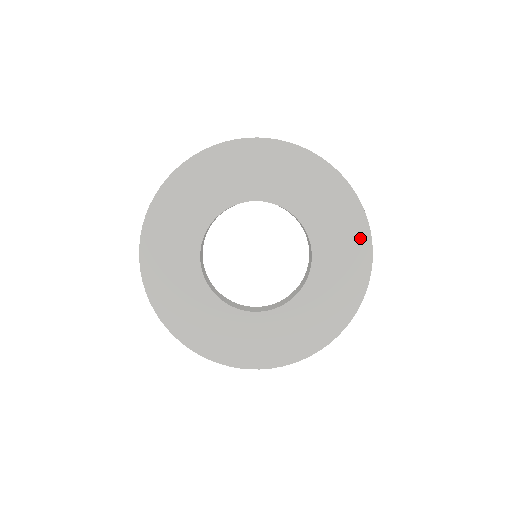
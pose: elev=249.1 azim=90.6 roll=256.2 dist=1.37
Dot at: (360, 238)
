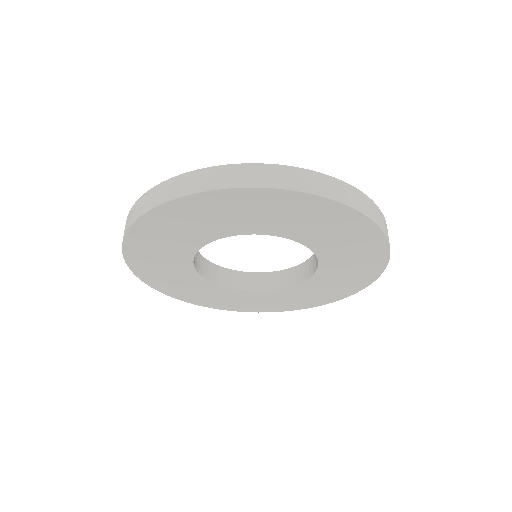
Dot at: (375, 264)
